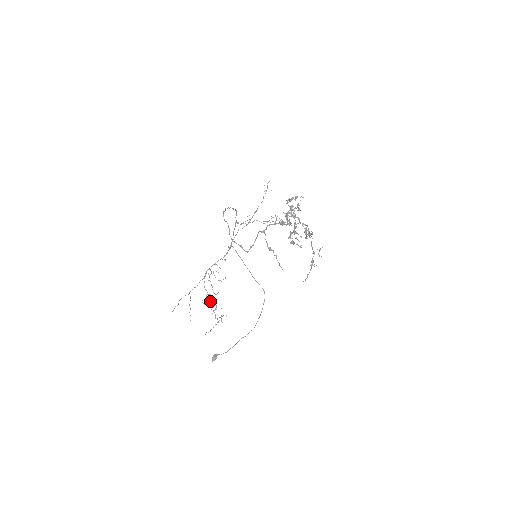
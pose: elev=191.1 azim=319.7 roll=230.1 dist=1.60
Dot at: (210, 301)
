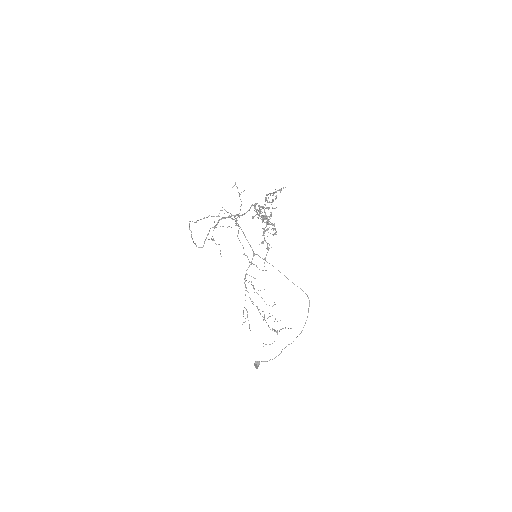
Dot at: (259, 312)
